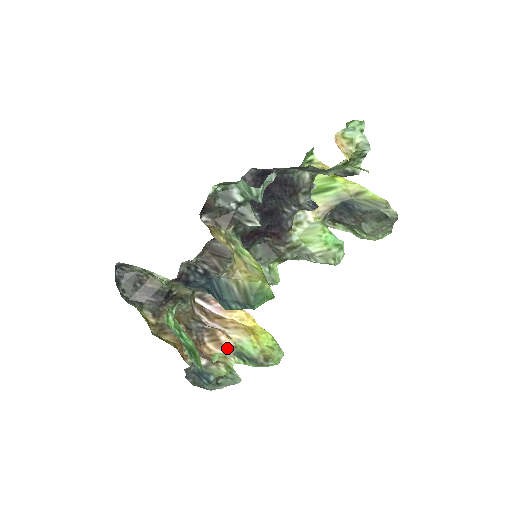
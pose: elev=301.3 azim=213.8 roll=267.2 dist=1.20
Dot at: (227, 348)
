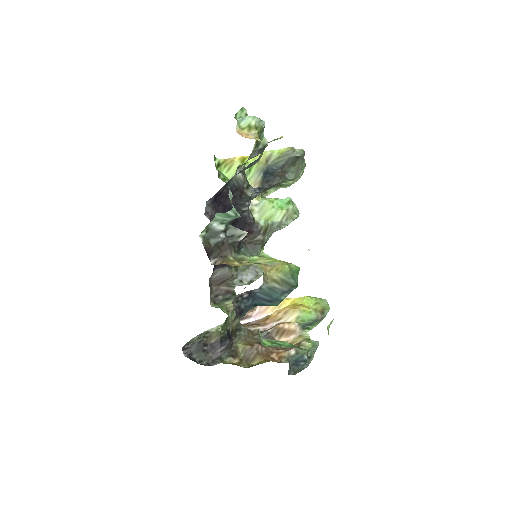
Dot at: (295, 330)
